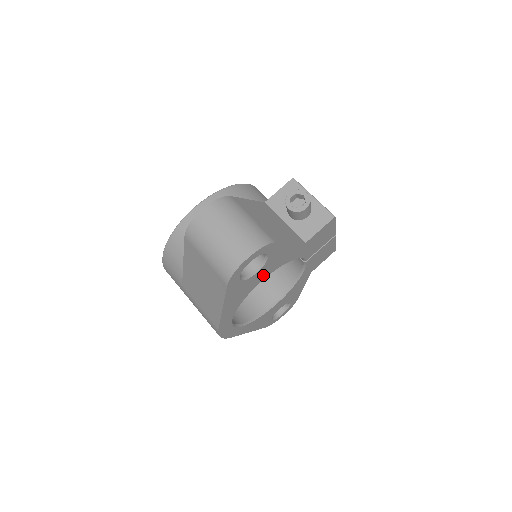
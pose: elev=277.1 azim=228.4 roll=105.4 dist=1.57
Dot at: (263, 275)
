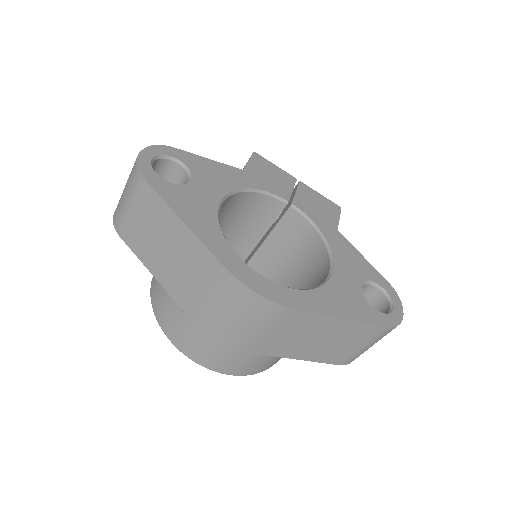
Dot at: (212, 192)
